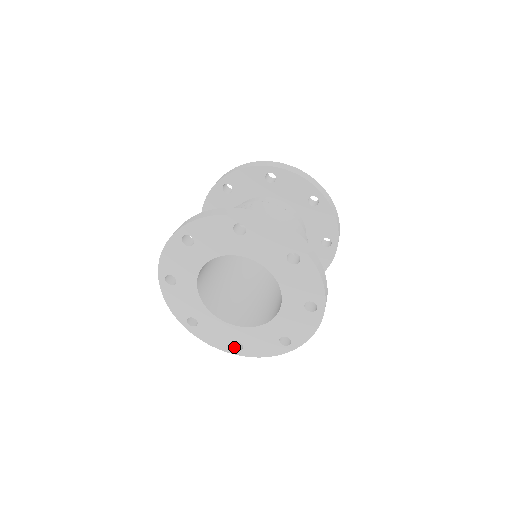
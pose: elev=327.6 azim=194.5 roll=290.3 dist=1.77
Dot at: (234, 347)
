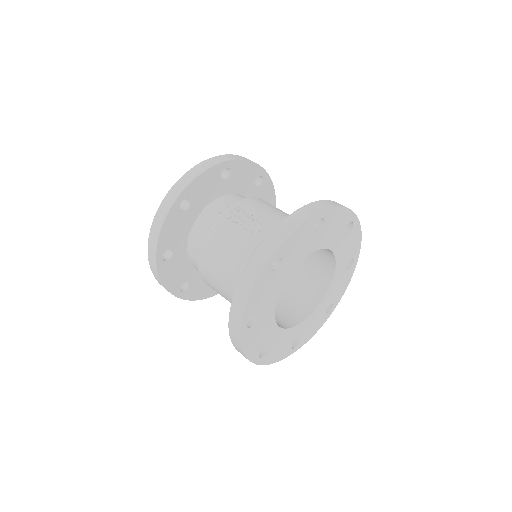
Dot at: (291, 348)
